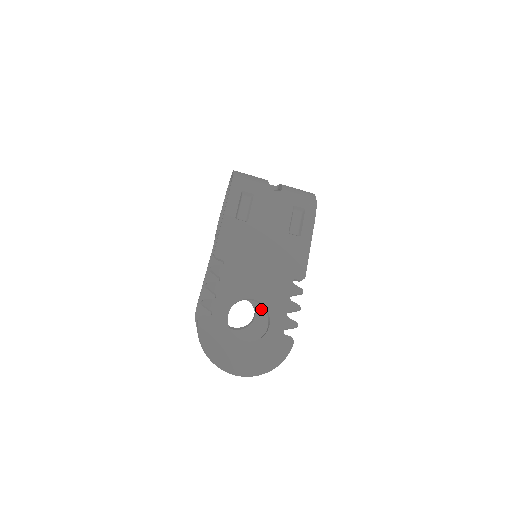
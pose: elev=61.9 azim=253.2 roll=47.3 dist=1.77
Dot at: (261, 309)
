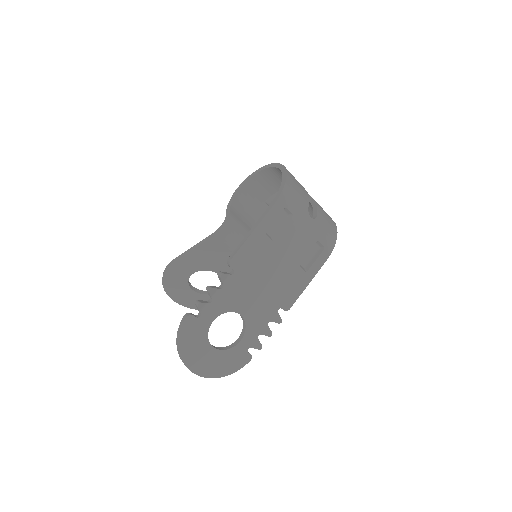
Dot at: occluded
